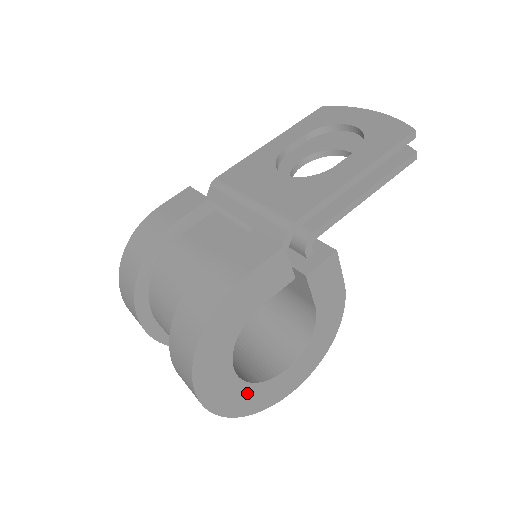
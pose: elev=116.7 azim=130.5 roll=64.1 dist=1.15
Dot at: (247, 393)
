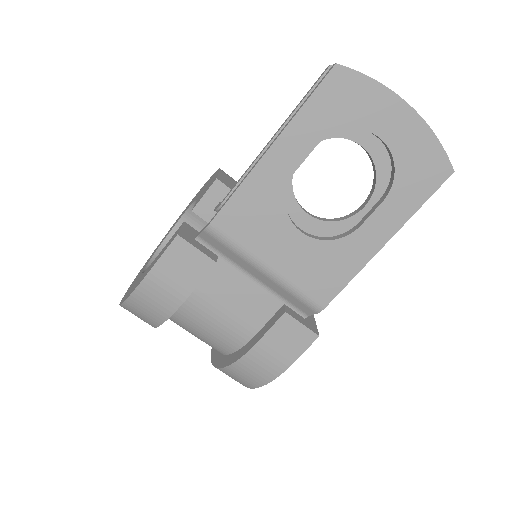
Dot at: occluded
